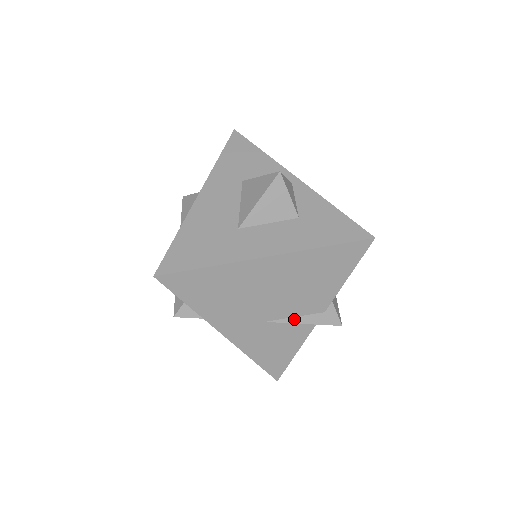
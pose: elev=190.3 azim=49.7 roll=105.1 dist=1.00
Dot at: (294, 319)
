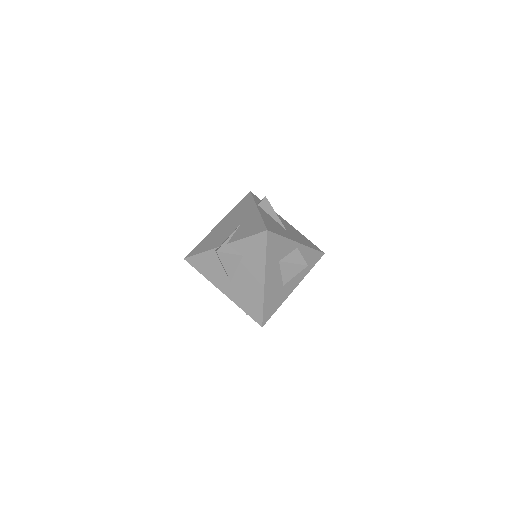
Dot at: occluded
